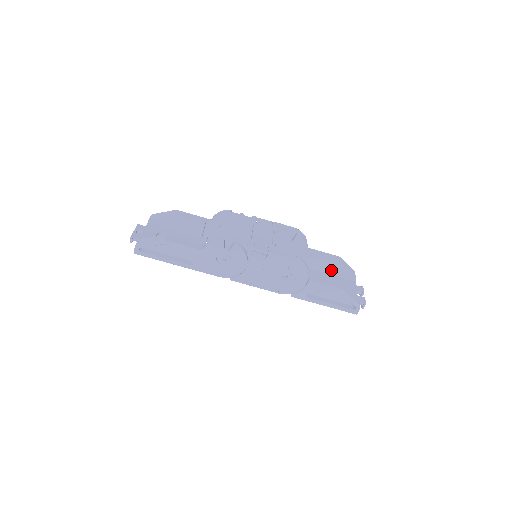
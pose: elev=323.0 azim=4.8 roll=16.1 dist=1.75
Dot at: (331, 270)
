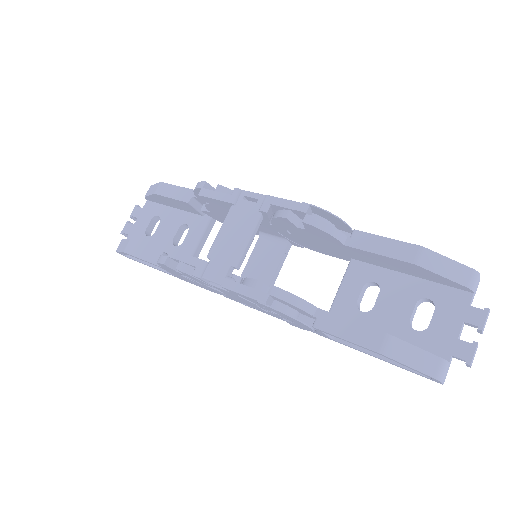
Dot at: (409, 271)
